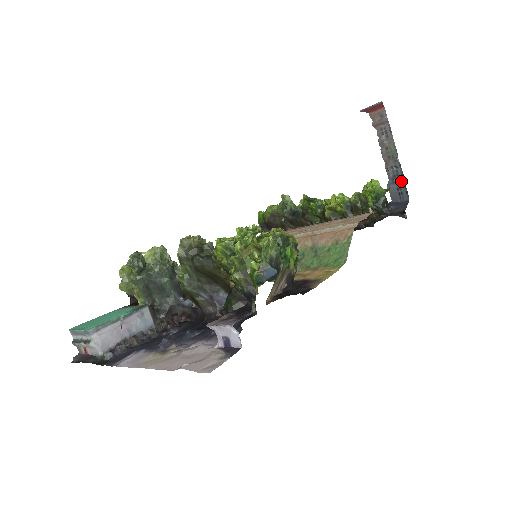
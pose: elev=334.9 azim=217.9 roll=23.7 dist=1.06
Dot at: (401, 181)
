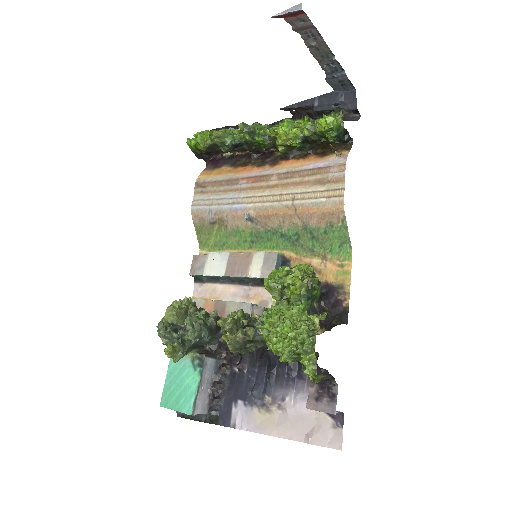
Dot at: (342, 76)
